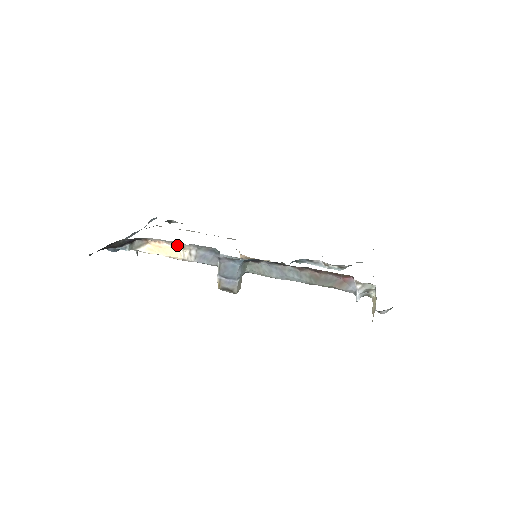
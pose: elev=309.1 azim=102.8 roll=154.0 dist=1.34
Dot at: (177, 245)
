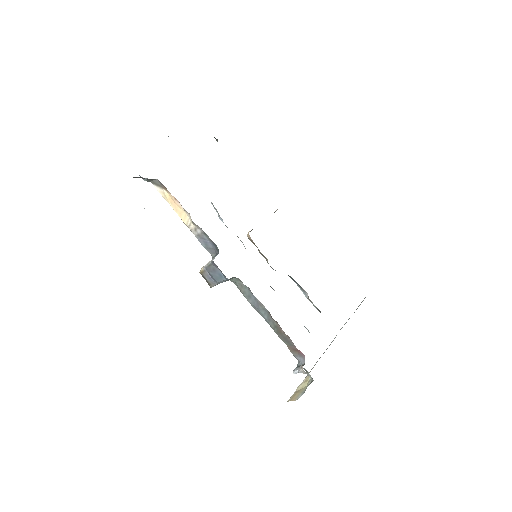
Dot at: (189, 214)
